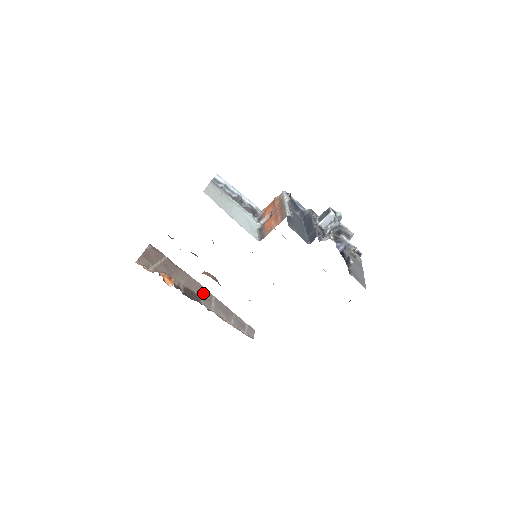
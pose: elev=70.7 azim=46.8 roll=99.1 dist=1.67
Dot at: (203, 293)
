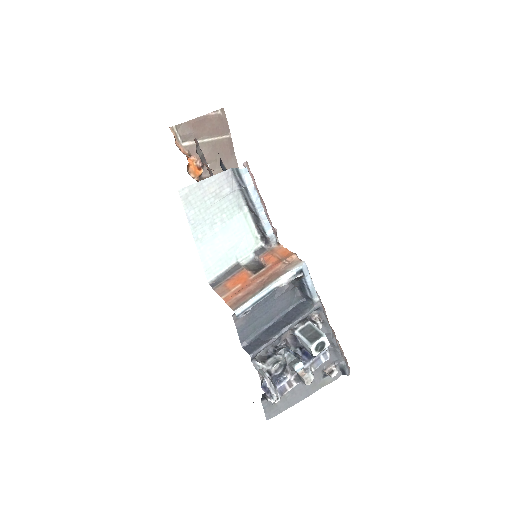
Dot at: occluded
